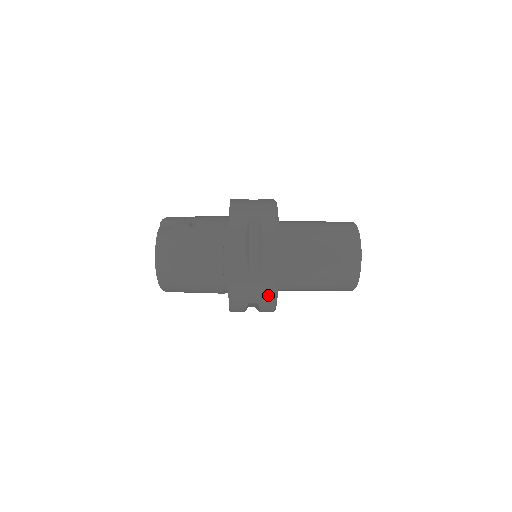
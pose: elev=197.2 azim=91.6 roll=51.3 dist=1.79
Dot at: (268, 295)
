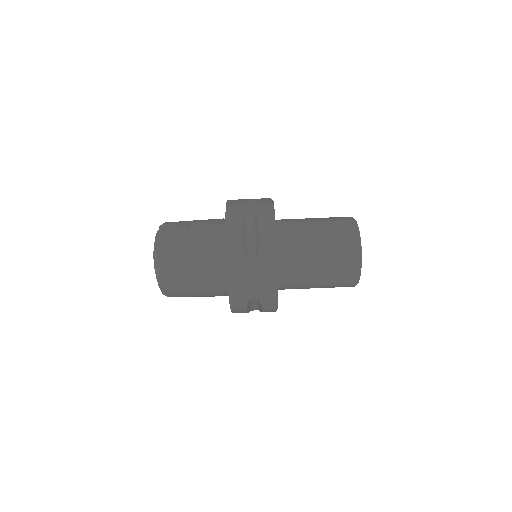
Dot at: (268, 288)
